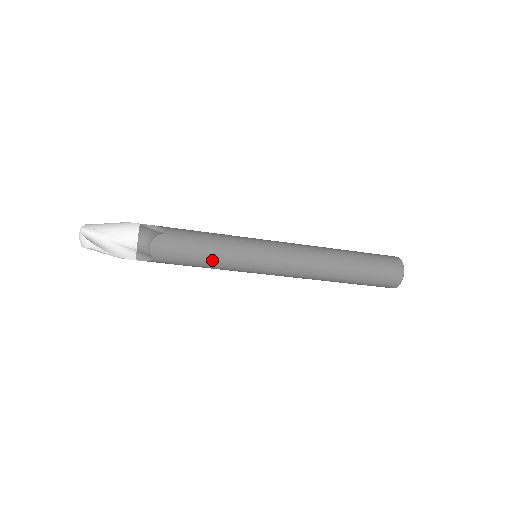
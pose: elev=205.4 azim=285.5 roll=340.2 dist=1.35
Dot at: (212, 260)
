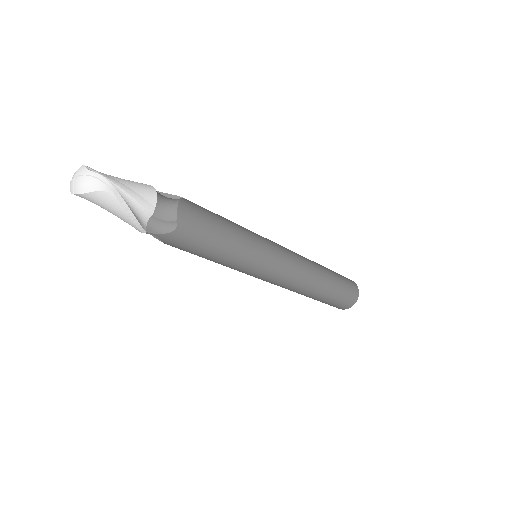
Dot at: (234, 243)
